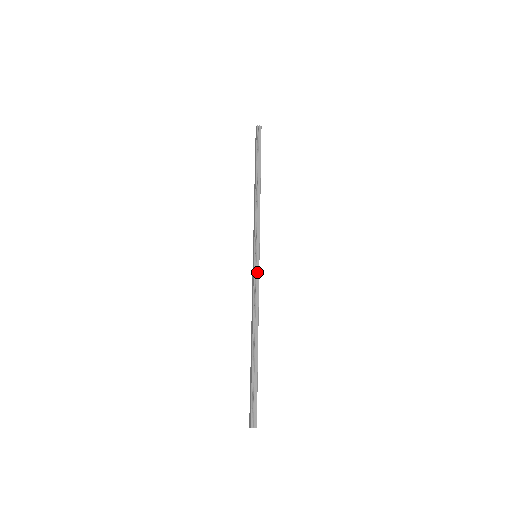
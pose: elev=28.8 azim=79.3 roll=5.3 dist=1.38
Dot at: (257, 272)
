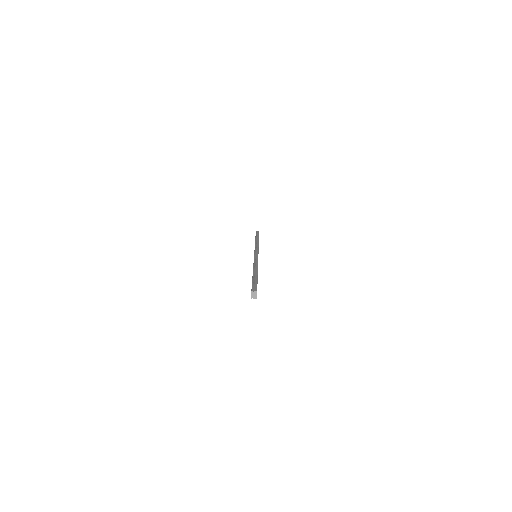
Dot at: (257, 256)
